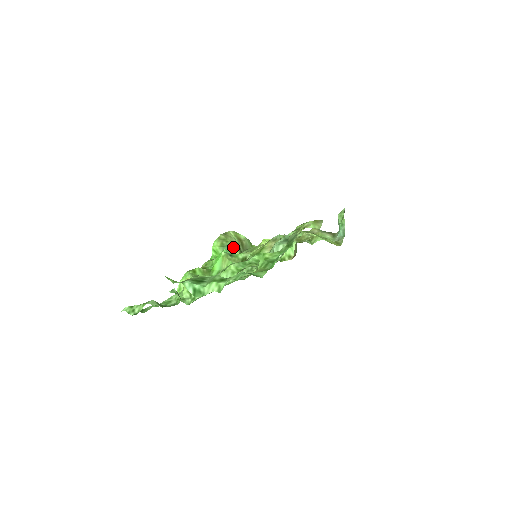
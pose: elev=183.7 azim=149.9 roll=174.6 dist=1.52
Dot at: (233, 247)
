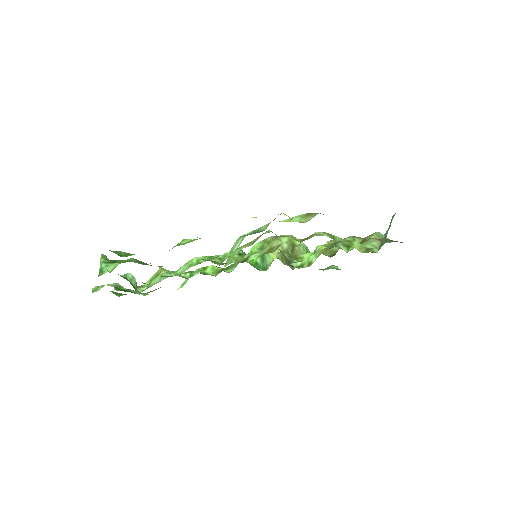
Dot at: occluded
